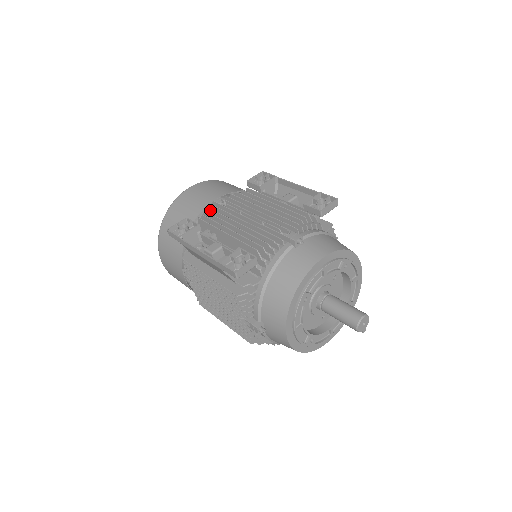
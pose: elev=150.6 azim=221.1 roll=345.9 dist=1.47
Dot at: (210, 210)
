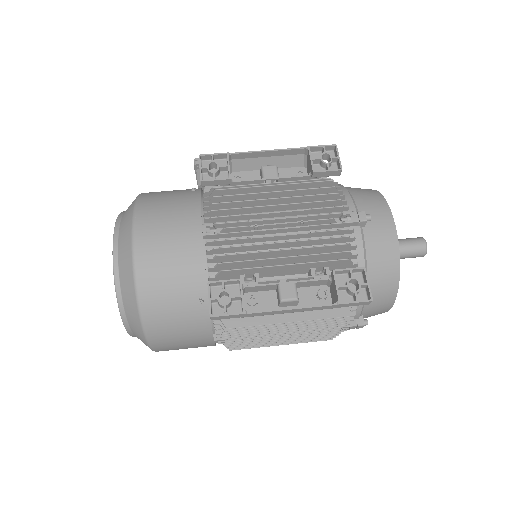
Dot at: (215, 250)
